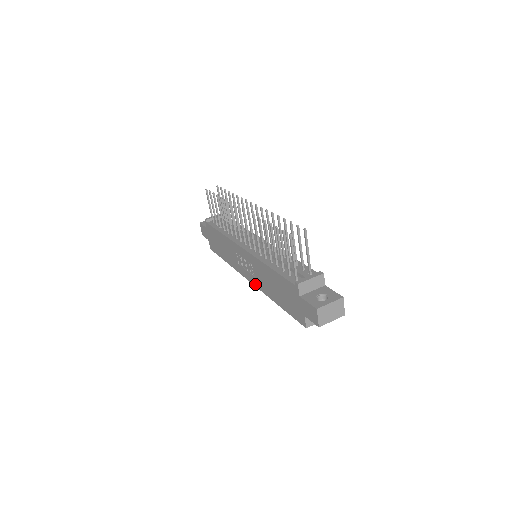
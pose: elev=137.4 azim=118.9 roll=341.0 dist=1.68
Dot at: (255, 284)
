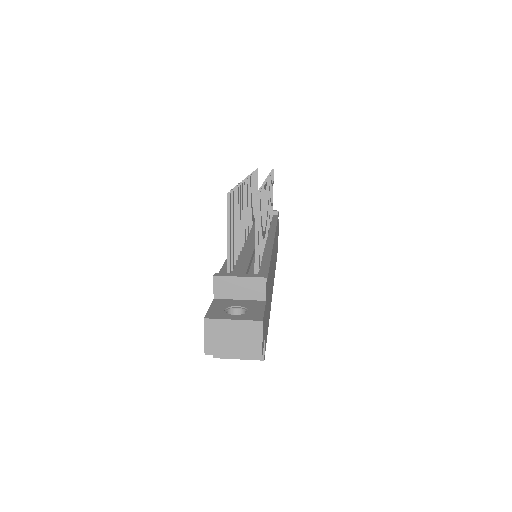
Dot at: occluded
